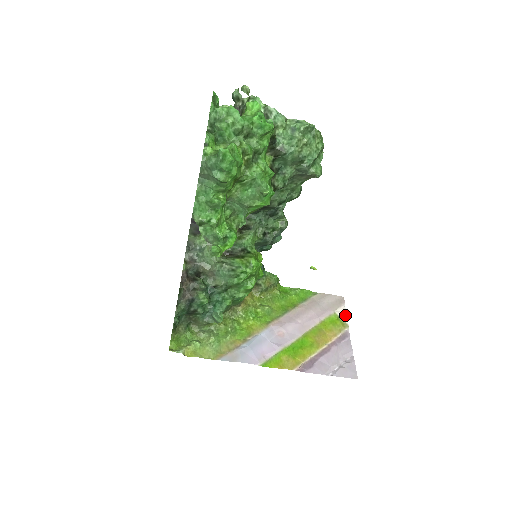
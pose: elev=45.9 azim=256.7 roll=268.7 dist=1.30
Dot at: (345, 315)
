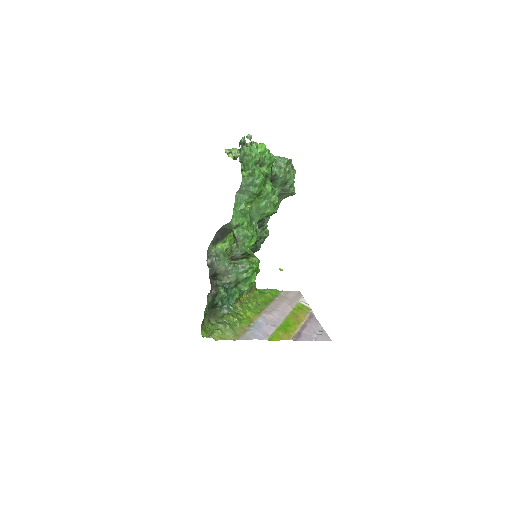
Dot at: (306, 303)
